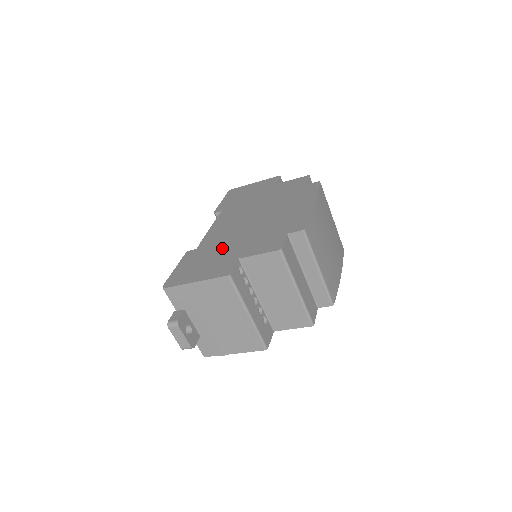
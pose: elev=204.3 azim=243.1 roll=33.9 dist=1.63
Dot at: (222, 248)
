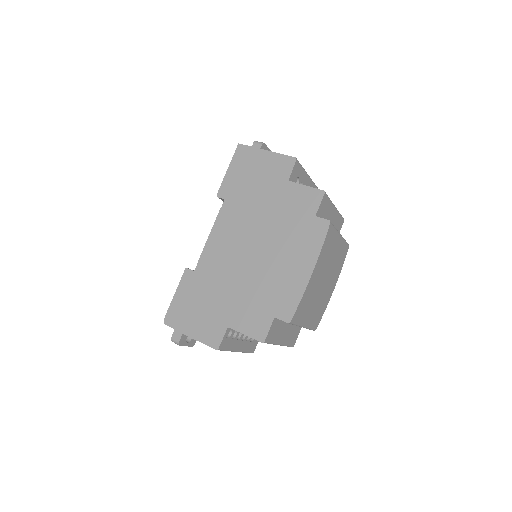
Dot at: (216, 293)
